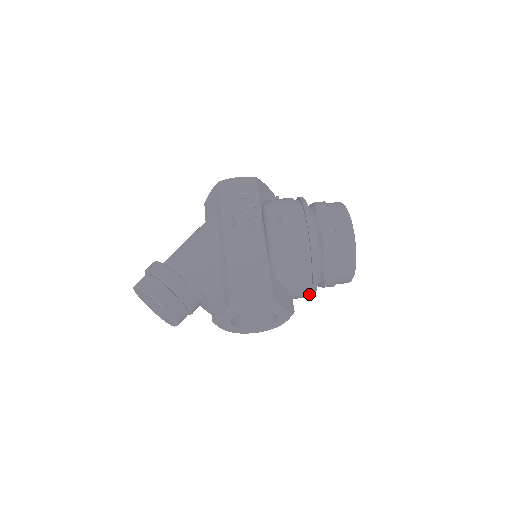
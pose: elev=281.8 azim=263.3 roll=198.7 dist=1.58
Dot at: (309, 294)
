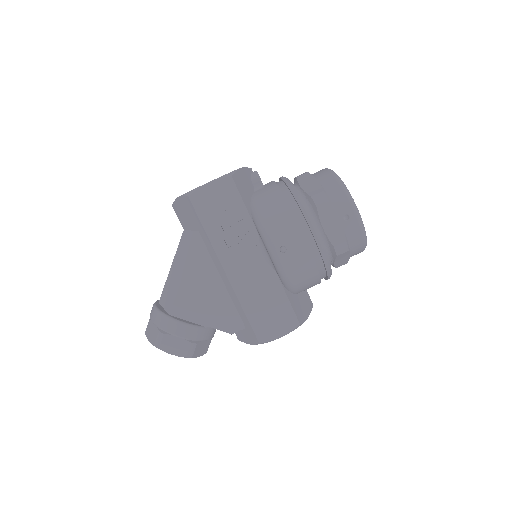
Dot at: occluded
